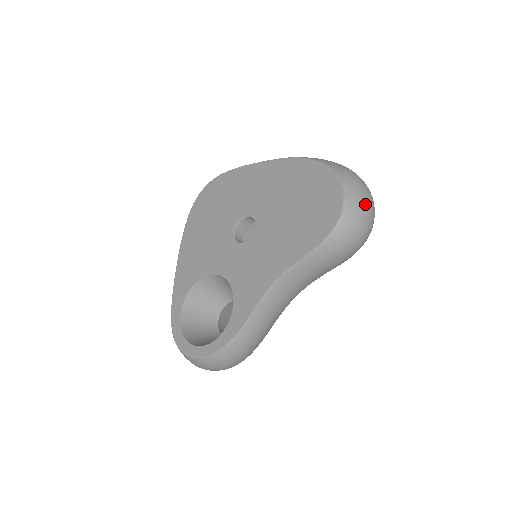
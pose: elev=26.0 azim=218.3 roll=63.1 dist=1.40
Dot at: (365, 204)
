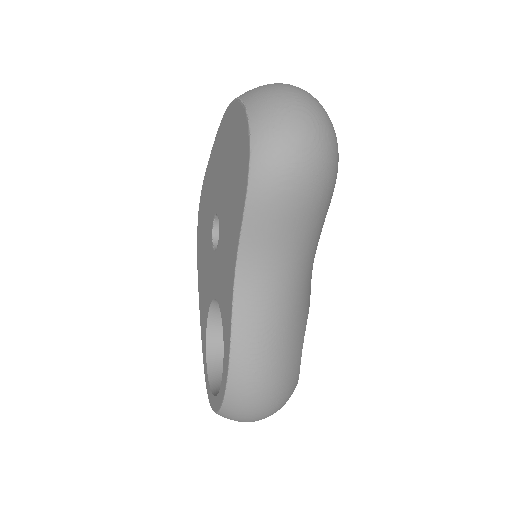
Dot at: (283, 107)
